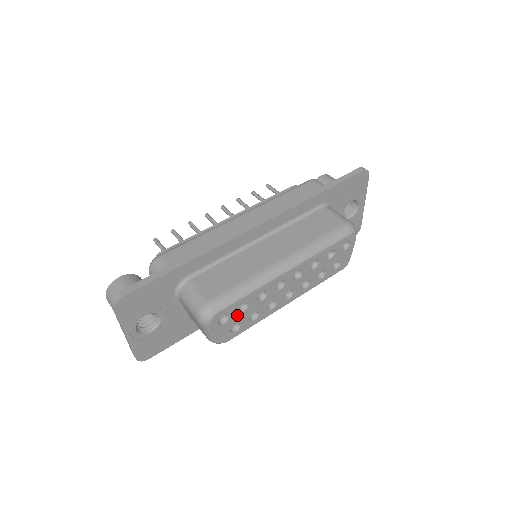
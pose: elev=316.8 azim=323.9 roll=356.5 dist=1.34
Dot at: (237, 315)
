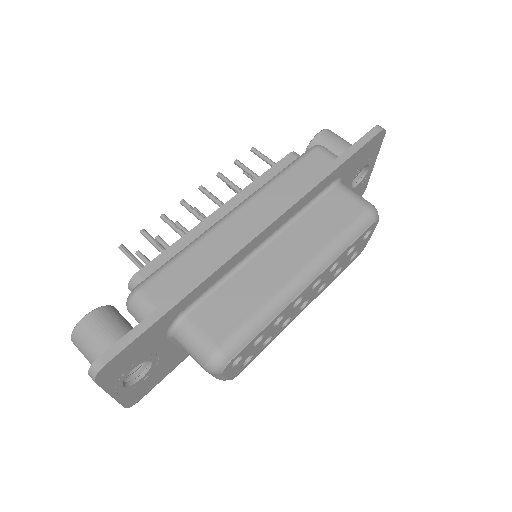
Dot at: (250, 350)
